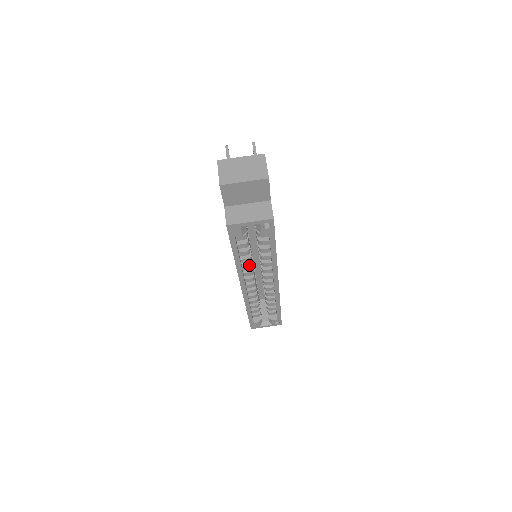
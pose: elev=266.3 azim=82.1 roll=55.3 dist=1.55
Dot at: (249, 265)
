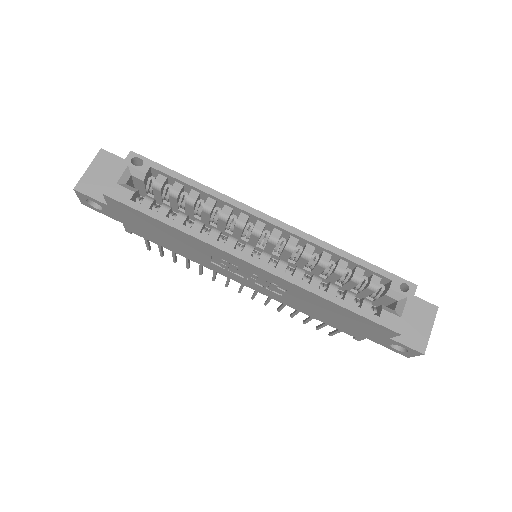
Dot at: (211, 230)
